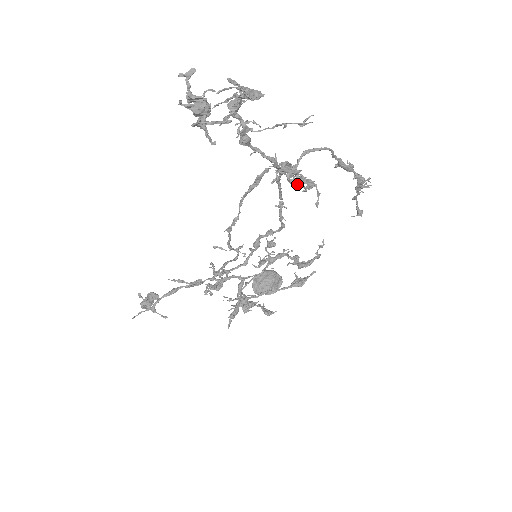
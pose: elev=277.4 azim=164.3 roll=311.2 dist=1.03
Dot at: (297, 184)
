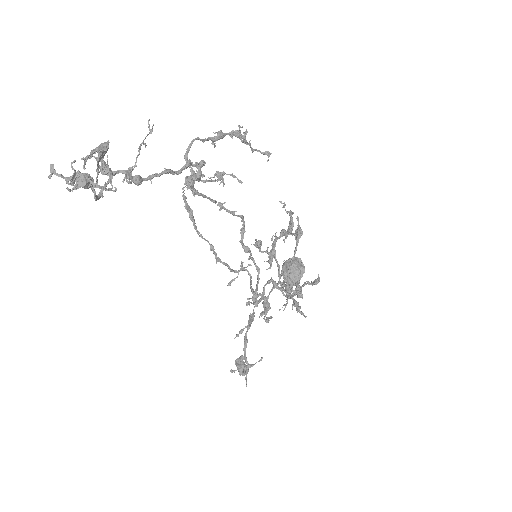
Dot at: (200, 169)
